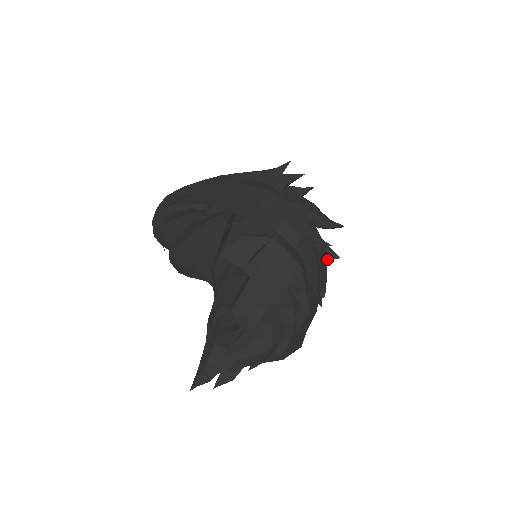
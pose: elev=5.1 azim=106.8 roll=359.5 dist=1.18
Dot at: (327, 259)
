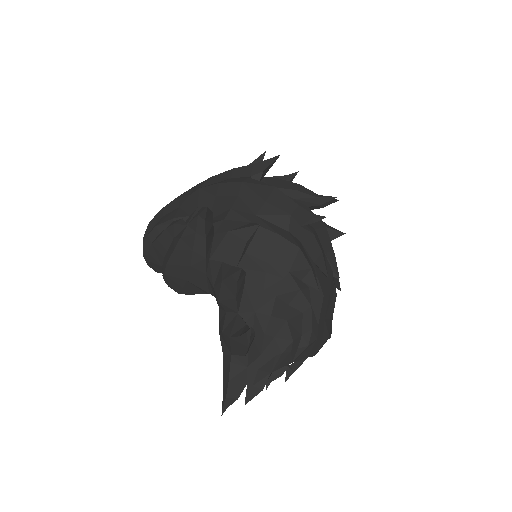
Dot at: (331, 239)
